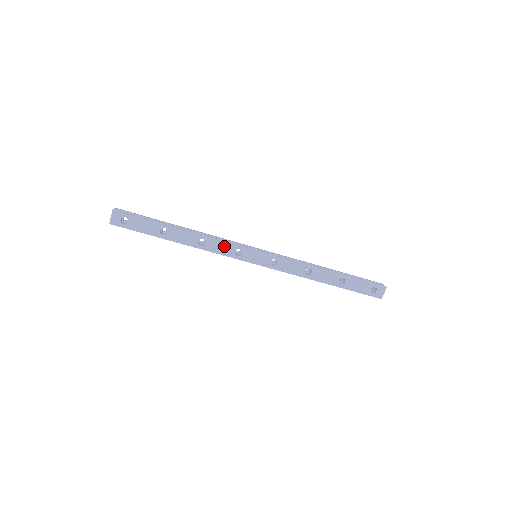
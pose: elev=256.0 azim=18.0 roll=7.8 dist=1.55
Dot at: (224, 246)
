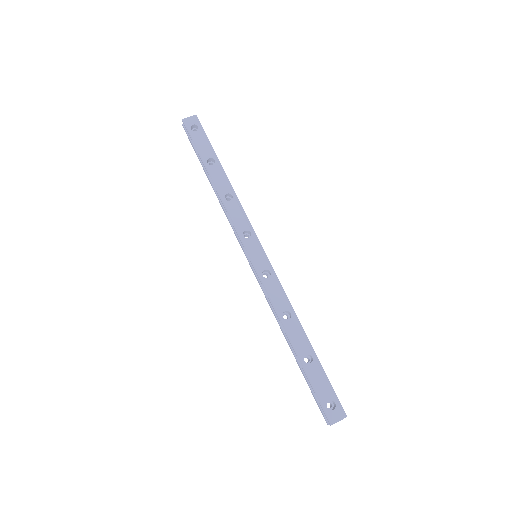
Dot at: (242, 217)
